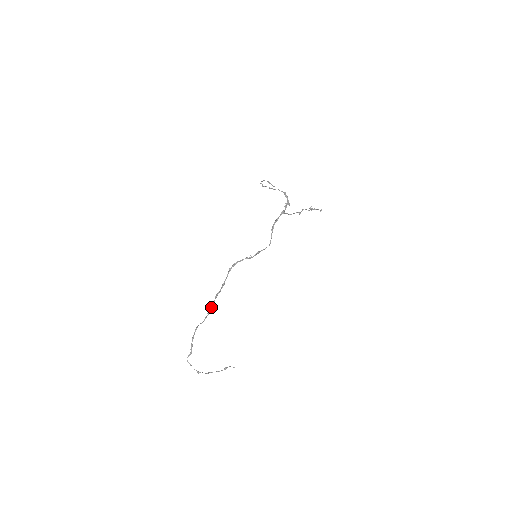
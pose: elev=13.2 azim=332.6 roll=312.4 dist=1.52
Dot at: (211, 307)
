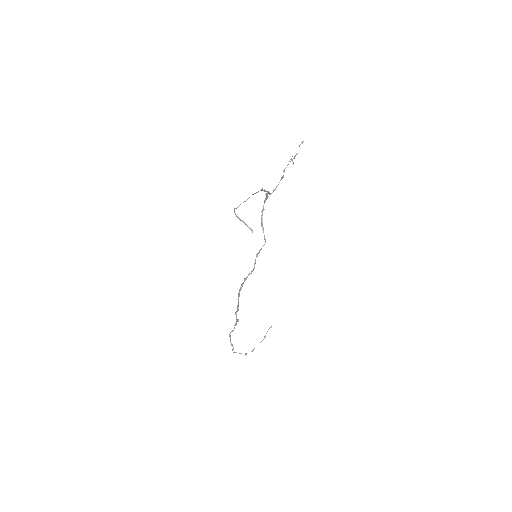
Dot at: occluded
